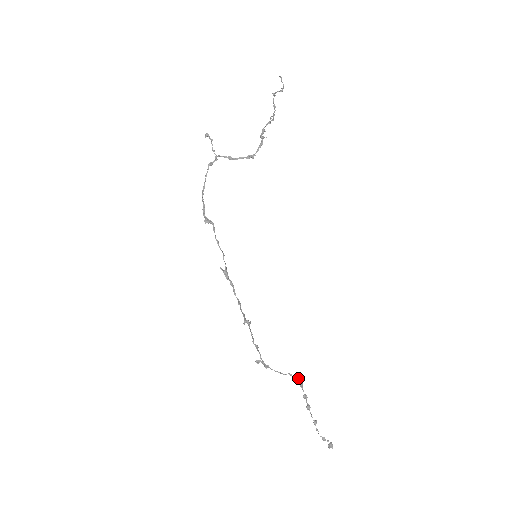
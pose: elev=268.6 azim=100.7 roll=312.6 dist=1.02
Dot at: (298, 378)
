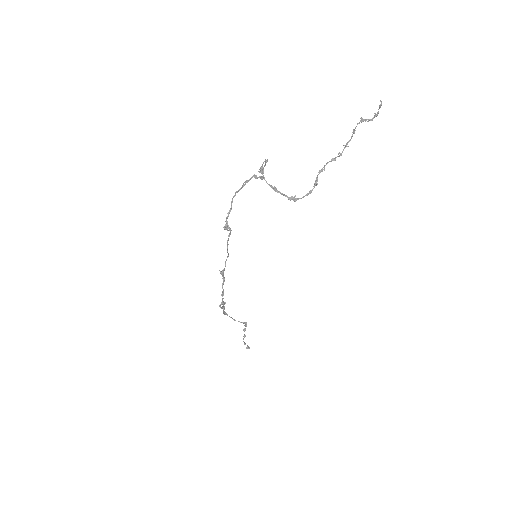
Dot at: (245, 323)
